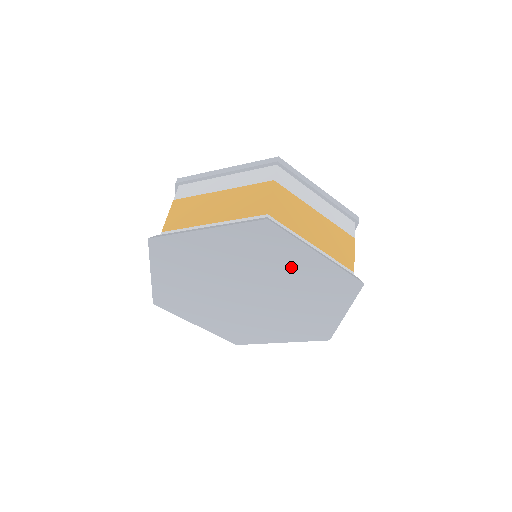
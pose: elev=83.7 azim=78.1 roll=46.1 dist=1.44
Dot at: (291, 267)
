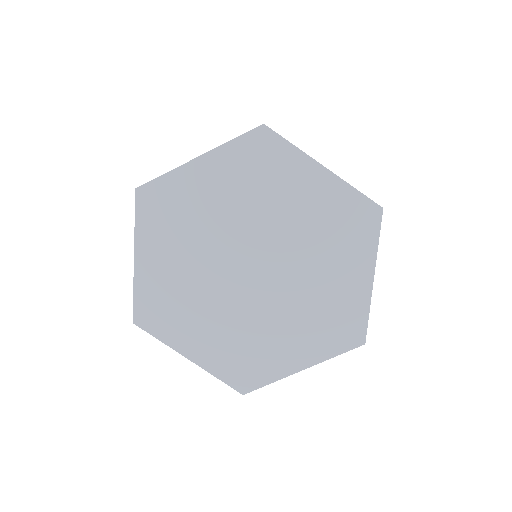
Dot at: (297, 199)
